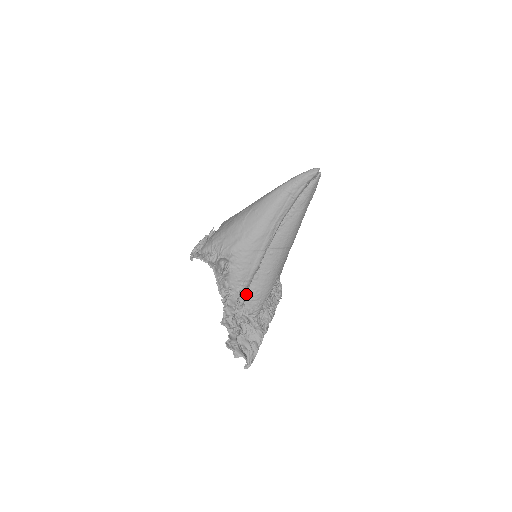
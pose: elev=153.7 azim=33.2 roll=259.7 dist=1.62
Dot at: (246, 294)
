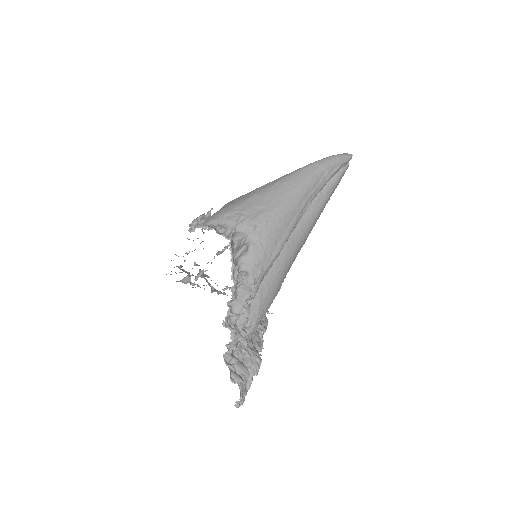
Dot at: (257, 289)
